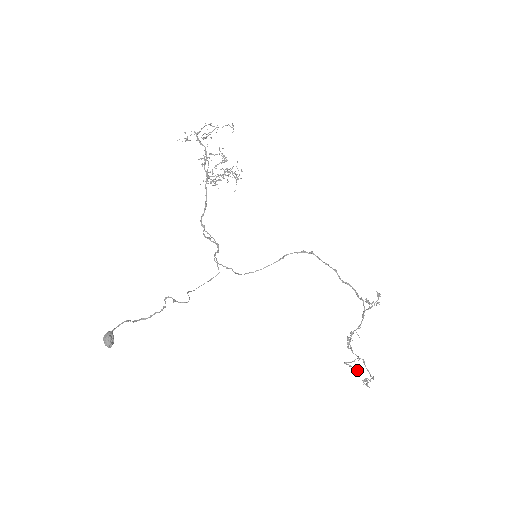
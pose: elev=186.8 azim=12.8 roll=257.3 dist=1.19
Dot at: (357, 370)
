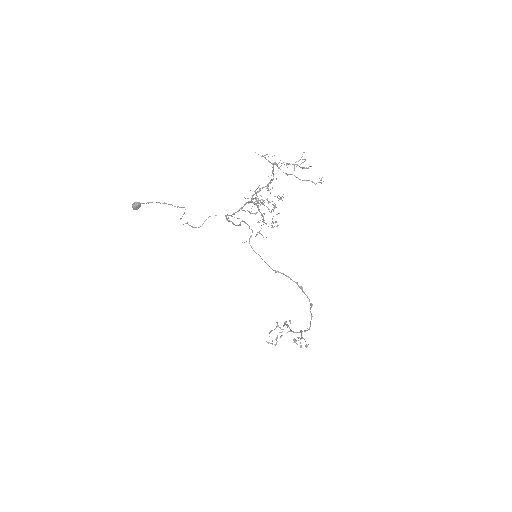
Dot at: (269, 336)
